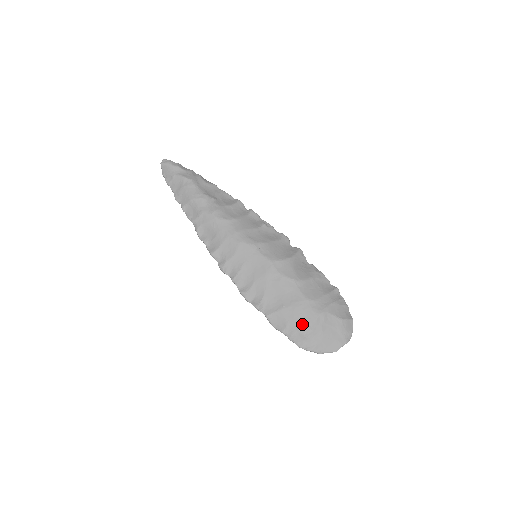
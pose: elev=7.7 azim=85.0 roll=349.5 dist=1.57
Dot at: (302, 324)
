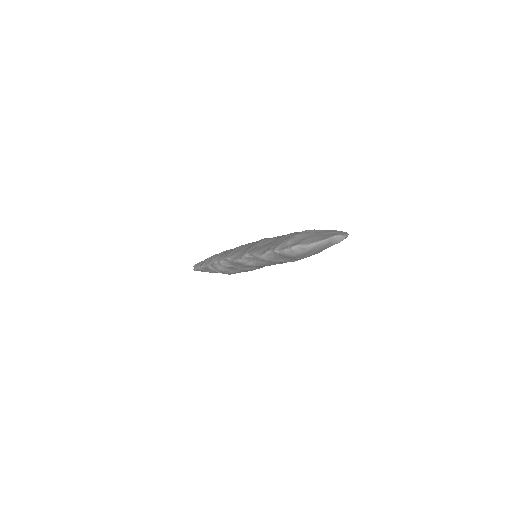
Dot at: (287, 238)
